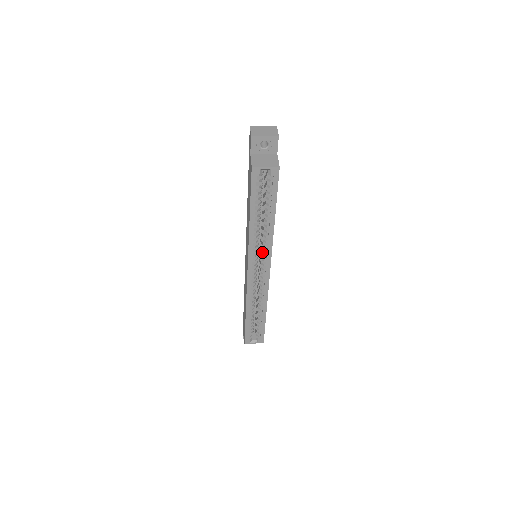
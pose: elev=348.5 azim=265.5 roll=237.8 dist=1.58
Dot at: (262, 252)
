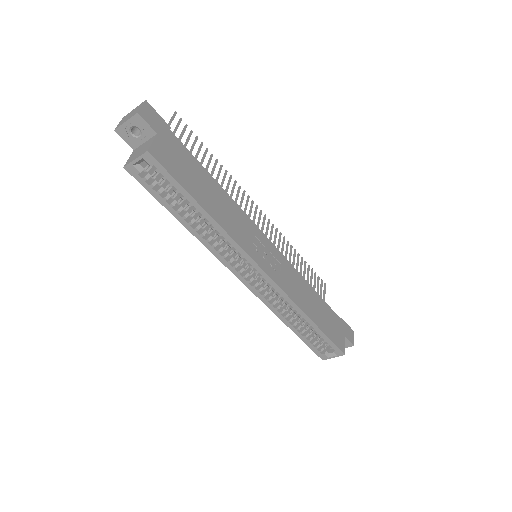
Dot at: (238, 253)
